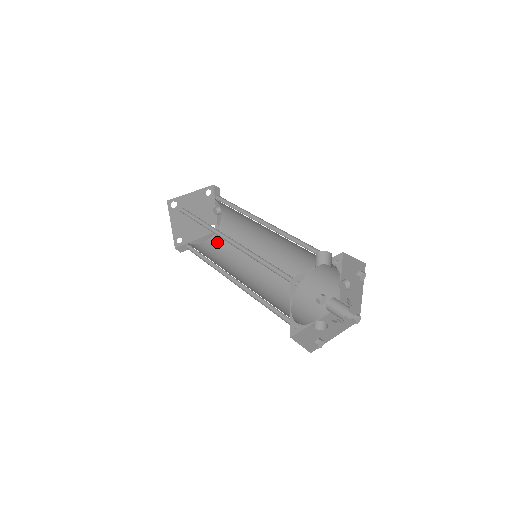
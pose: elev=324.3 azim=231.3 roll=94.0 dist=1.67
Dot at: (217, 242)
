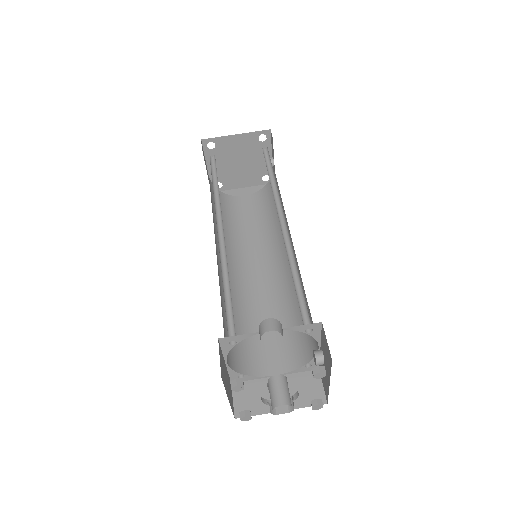
Dot at: (257, 202)
